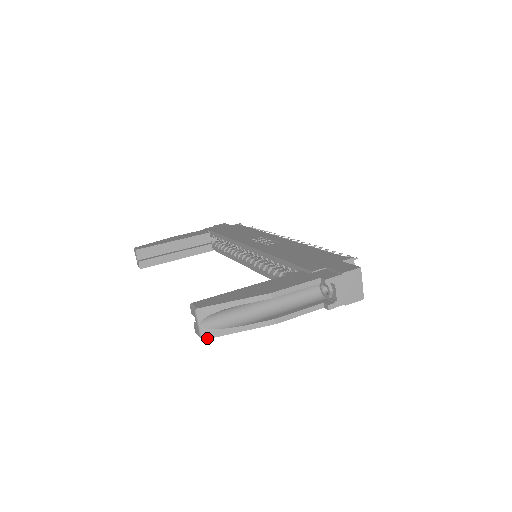
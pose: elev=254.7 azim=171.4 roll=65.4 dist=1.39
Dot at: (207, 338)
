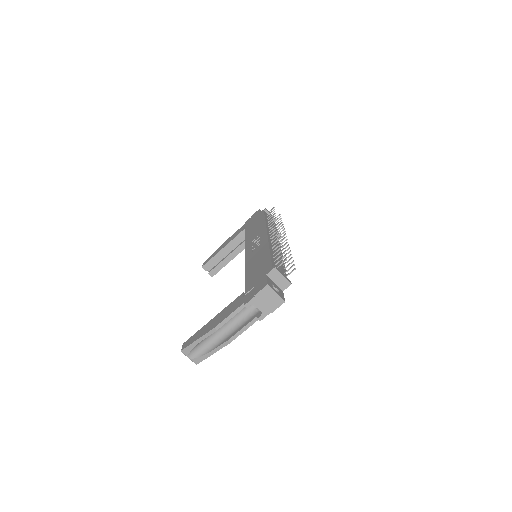
Dot at: (198, 363)
